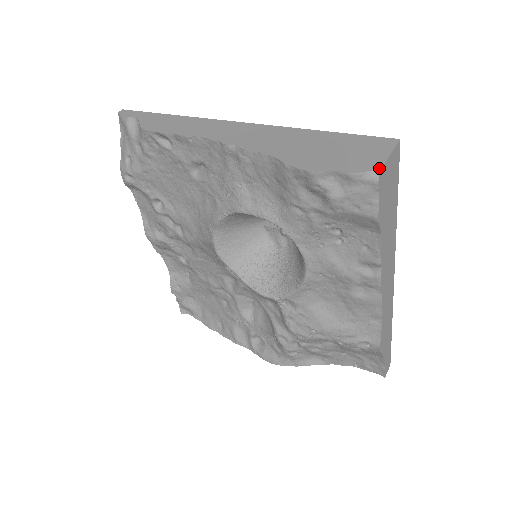
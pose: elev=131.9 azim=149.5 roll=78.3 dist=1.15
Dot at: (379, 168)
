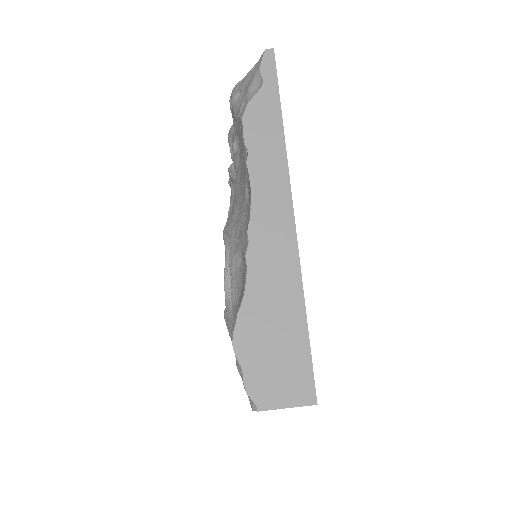
Dot at: (260, 409)
